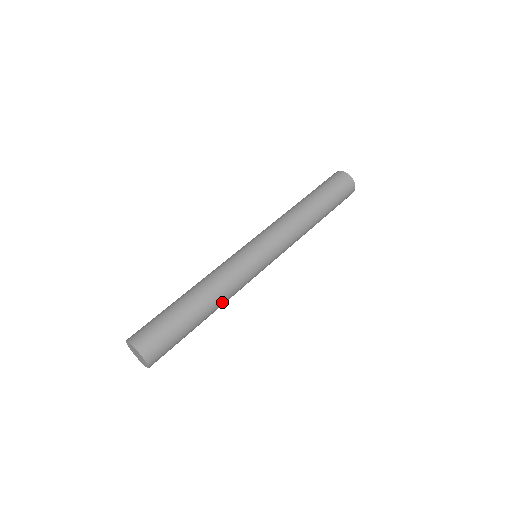
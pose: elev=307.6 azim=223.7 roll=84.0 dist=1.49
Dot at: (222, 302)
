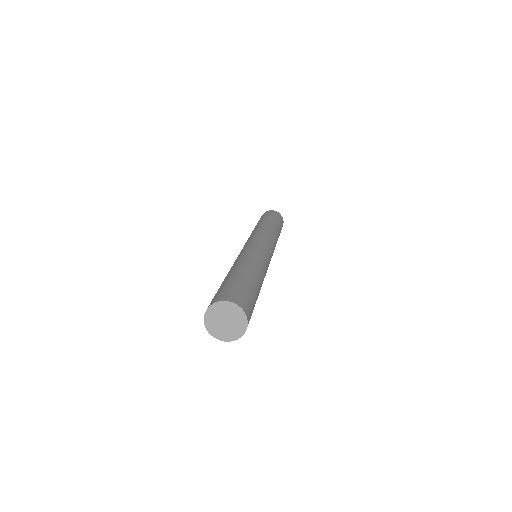
Dot at: (255, 264)
